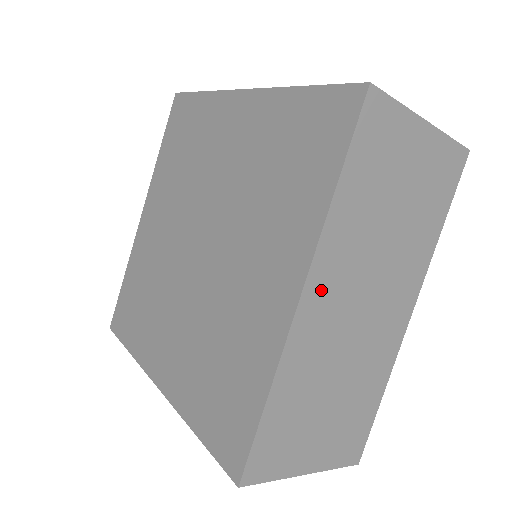
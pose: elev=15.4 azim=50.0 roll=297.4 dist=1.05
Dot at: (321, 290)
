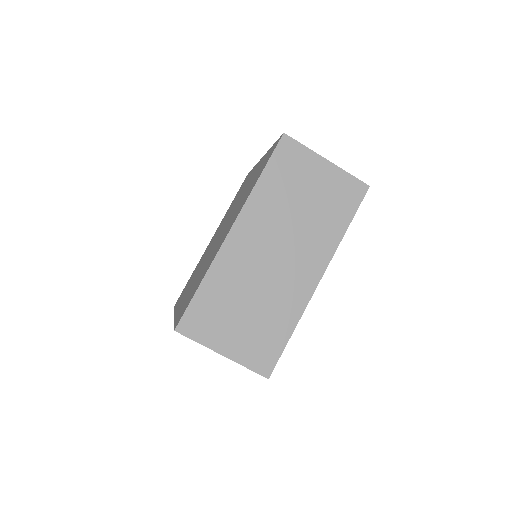
Dot at: (244, 232)
